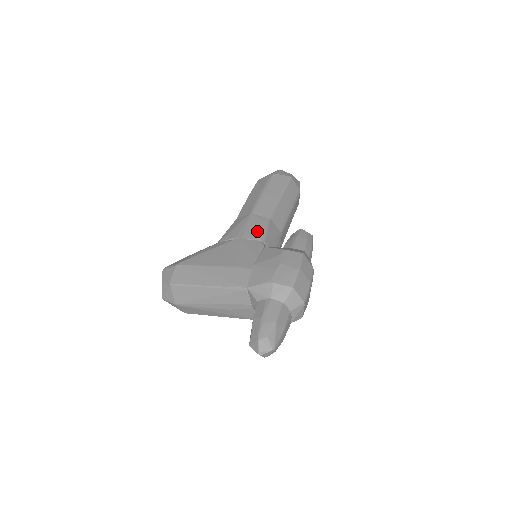
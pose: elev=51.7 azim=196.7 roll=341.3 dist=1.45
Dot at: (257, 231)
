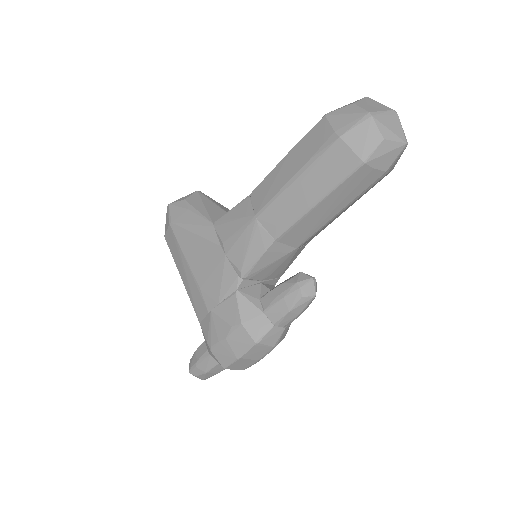
Dot at: (244, 257)
